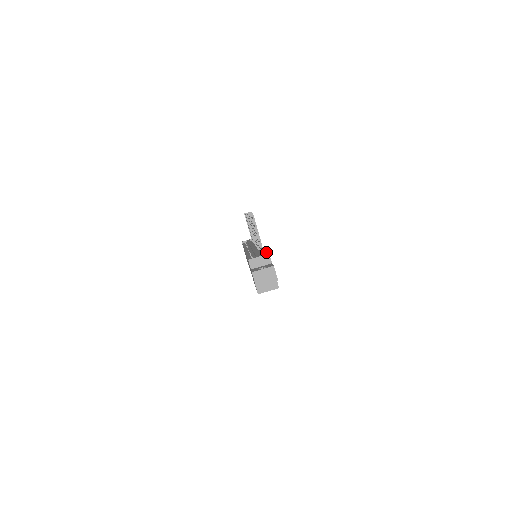
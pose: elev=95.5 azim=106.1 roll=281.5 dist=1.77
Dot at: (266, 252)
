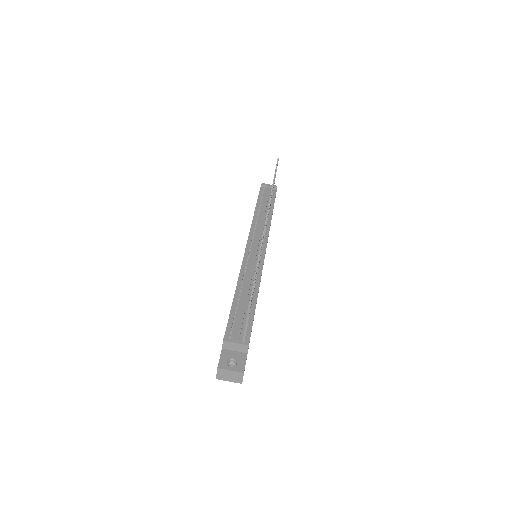
Dot at: occluded
